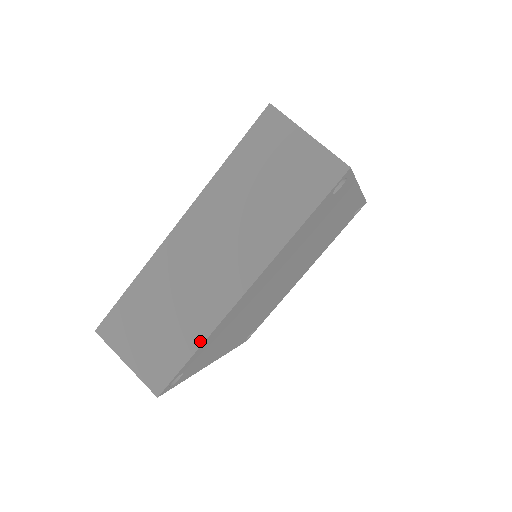
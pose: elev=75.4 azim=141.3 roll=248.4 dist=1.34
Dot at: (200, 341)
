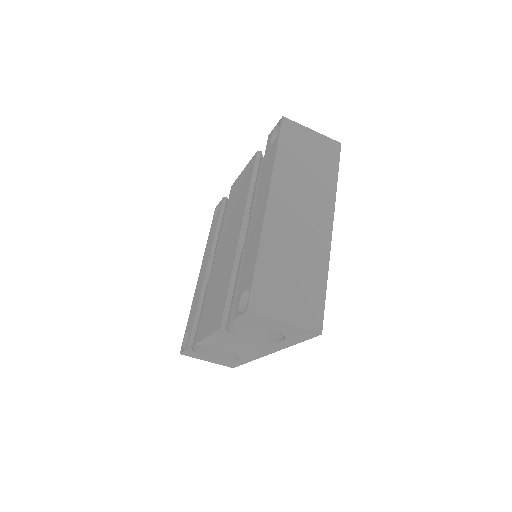
Dot at: (325, 275)
